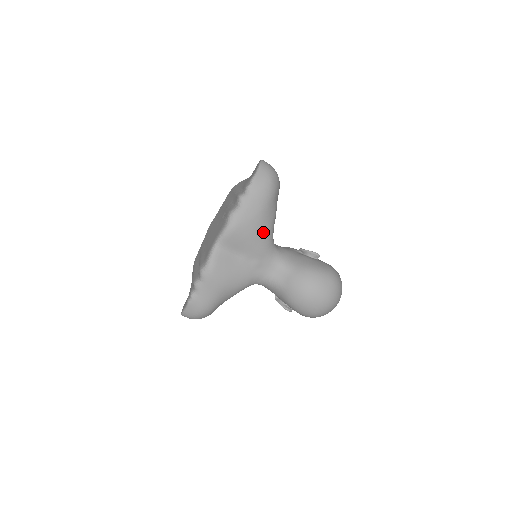
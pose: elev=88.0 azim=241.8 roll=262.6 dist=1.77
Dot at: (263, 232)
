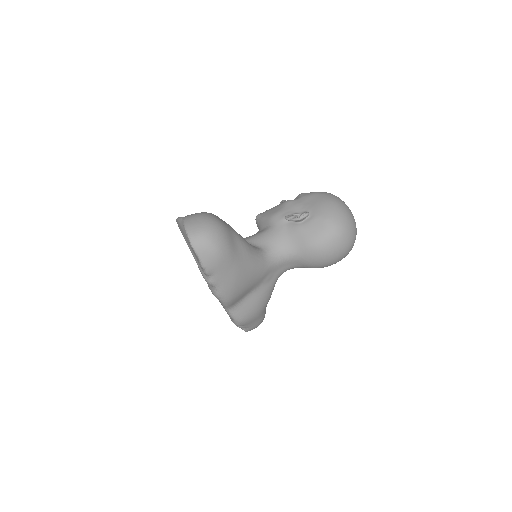
Dot at: (251, 272)
